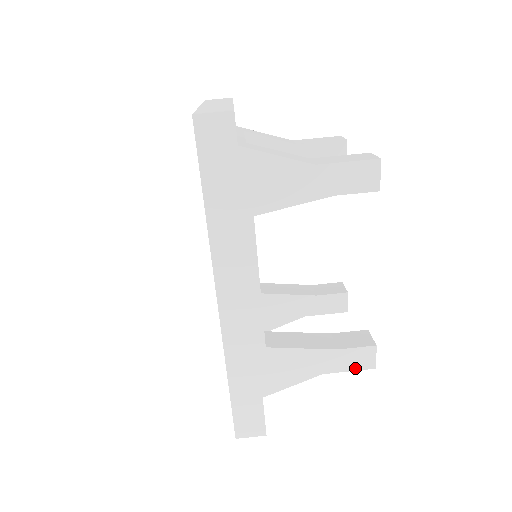
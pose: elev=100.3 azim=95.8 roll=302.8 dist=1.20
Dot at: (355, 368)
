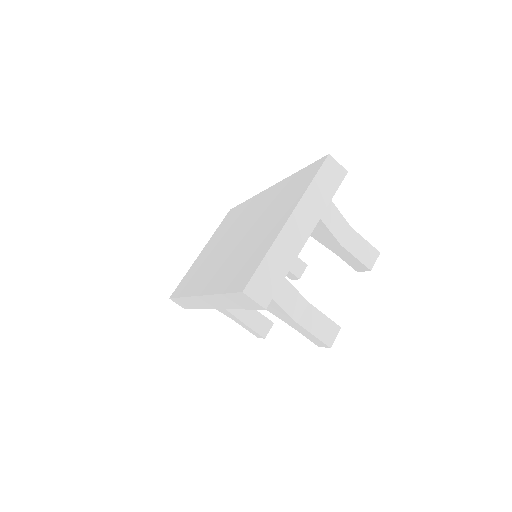
Dot at: occluded
